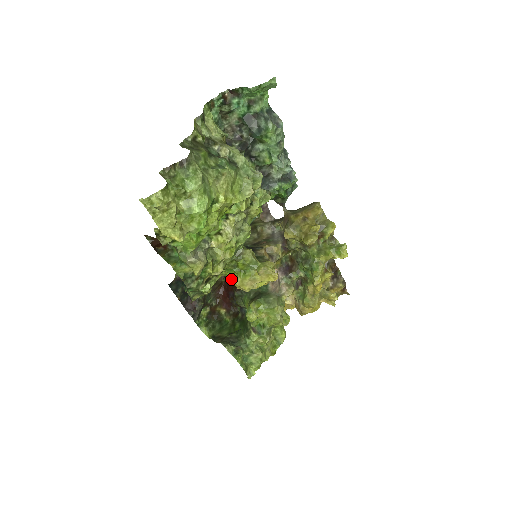
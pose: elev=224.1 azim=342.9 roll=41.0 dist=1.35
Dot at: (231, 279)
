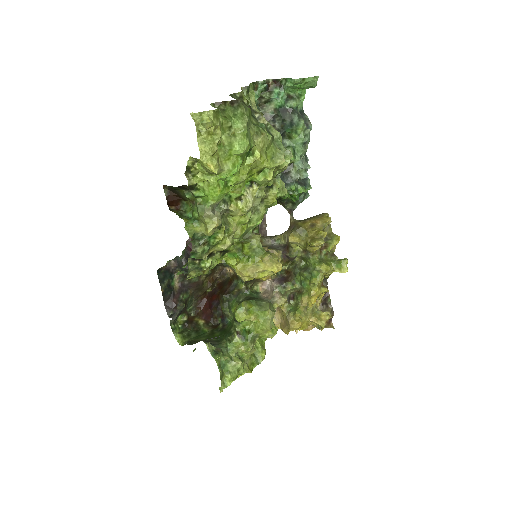
Dot at: (217, 289)
